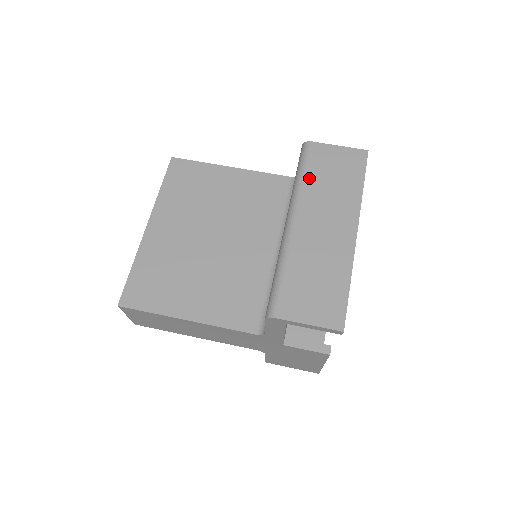
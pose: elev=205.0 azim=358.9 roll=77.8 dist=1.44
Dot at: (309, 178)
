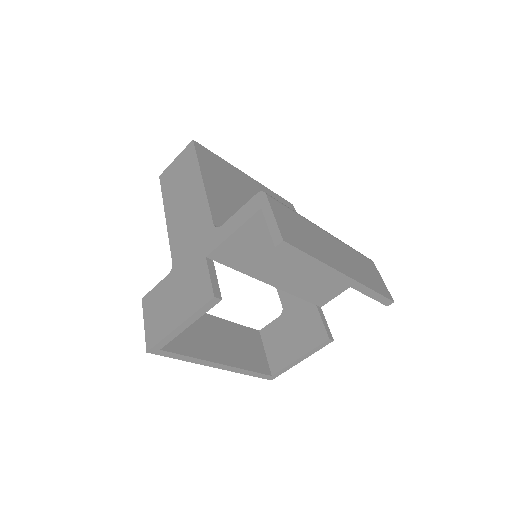
Dot at: (355, 252)
